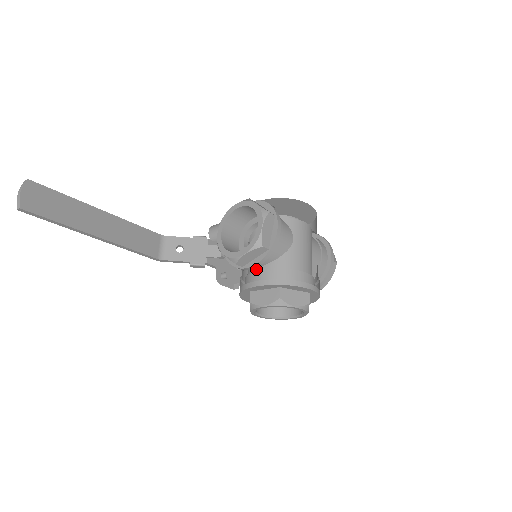
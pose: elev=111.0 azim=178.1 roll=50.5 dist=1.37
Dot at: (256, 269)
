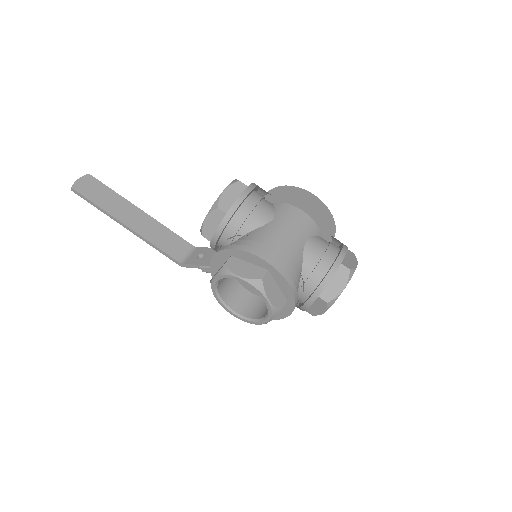
Dot at: occluded
